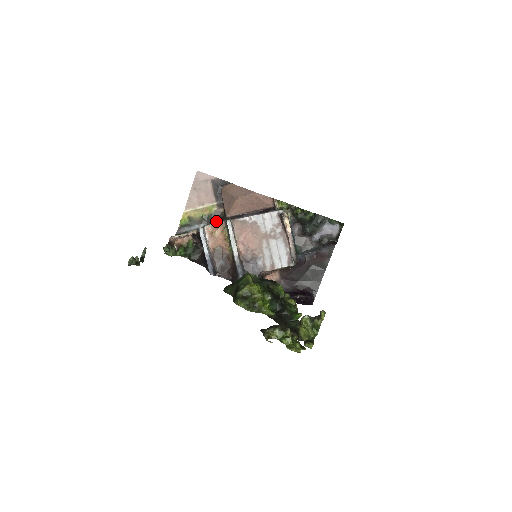
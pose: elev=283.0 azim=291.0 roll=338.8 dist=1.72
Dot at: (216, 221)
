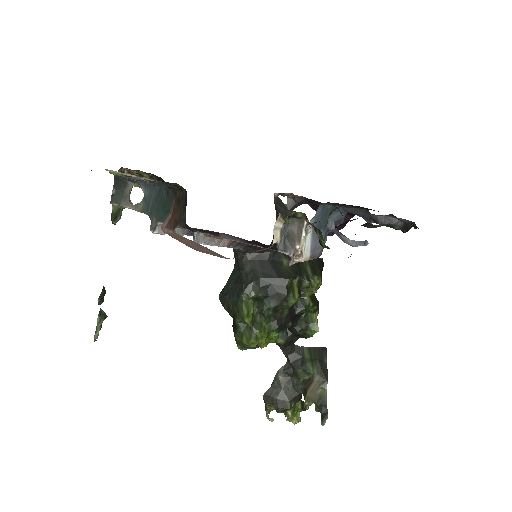
Dot at: (174, 193)
